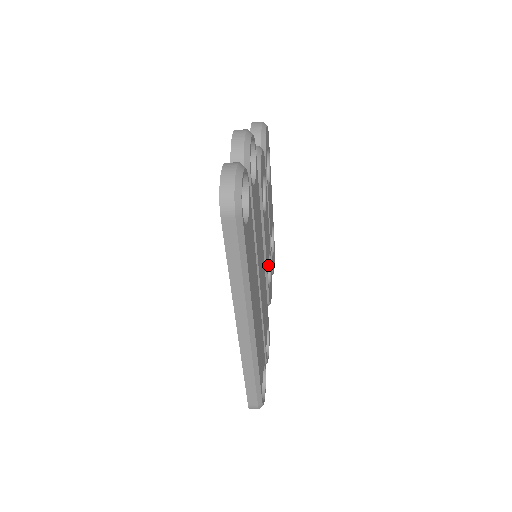
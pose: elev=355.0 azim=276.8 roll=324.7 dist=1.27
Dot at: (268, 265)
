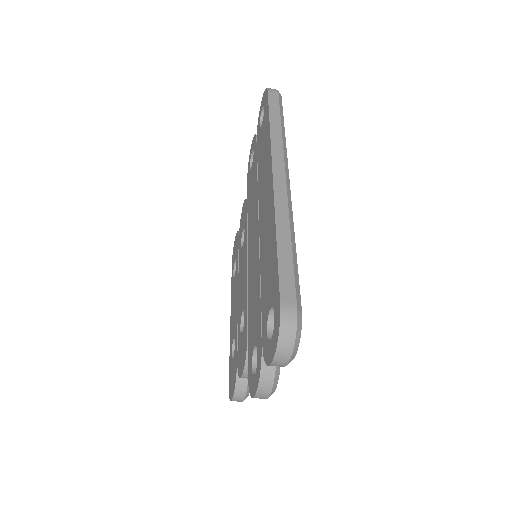
Dot at: occluded
